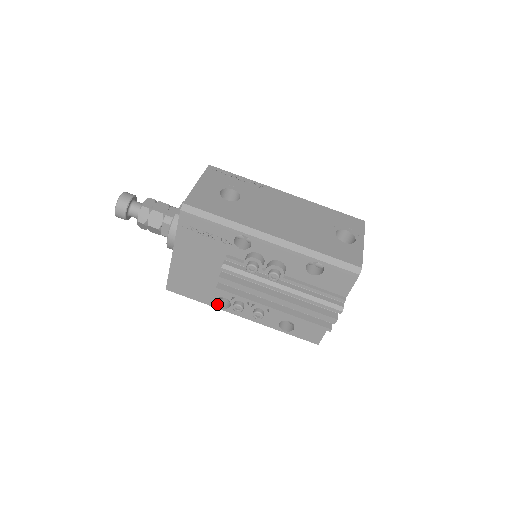
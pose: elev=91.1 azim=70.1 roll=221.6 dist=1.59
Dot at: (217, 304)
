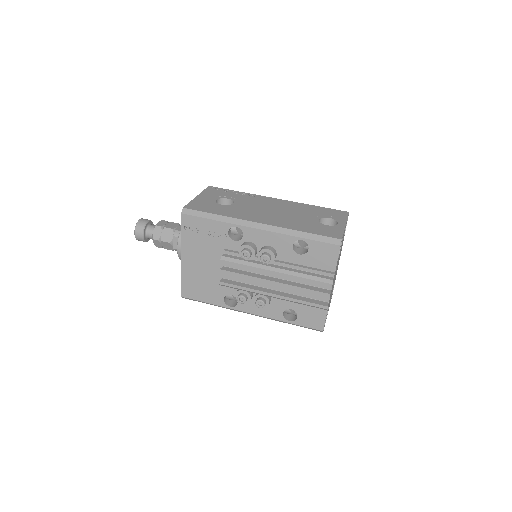
Dot at: (226, 303)
